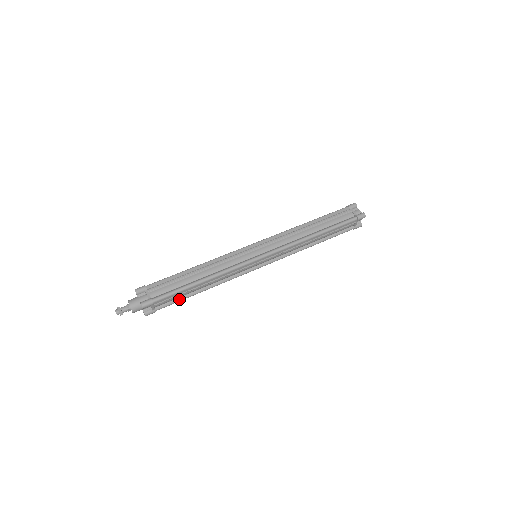
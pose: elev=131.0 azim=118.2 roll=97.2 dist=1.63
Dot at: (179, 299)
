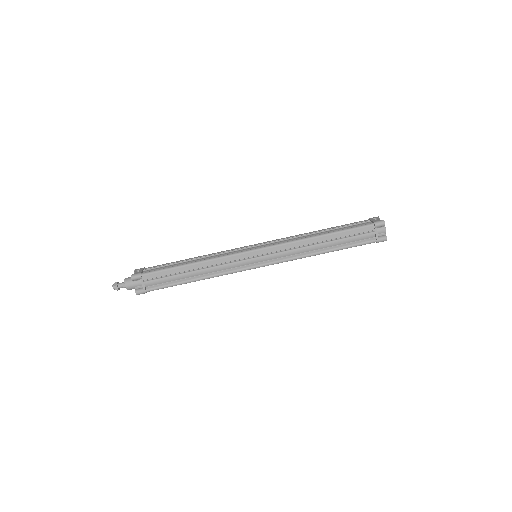
Dot at: occluded
